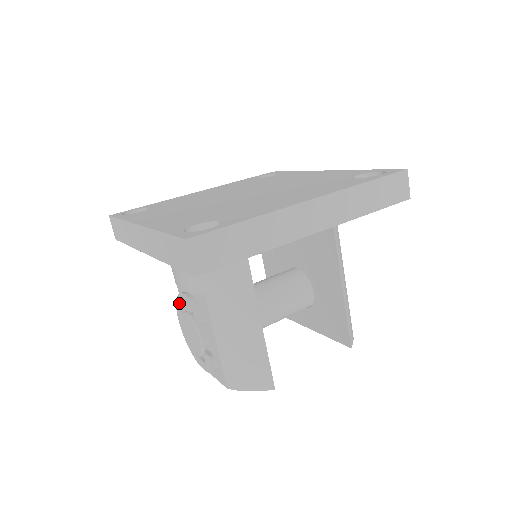
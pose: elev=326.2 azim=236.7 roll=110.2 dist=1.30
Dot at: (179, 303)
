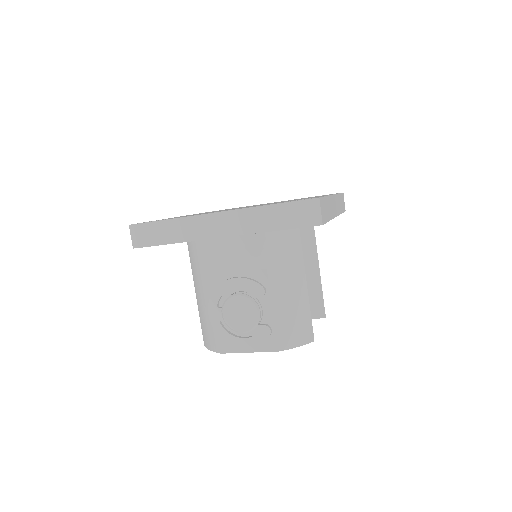
Dot at: (219, 292)
